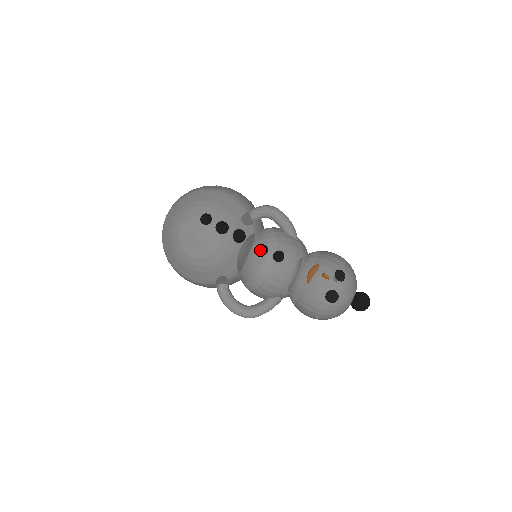
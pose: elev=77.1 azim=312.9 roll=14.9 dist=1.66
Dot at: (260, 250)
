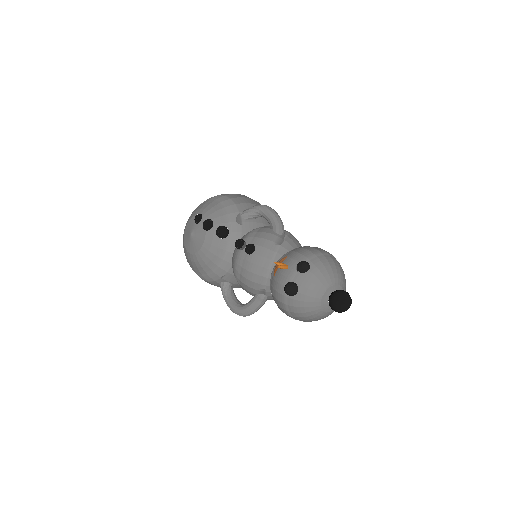
Dot at: (235, 244)
